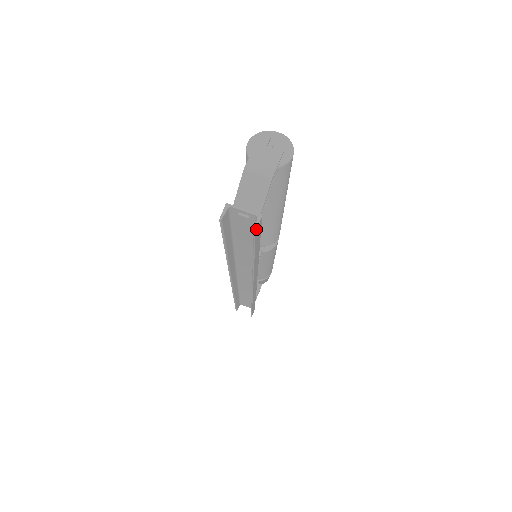
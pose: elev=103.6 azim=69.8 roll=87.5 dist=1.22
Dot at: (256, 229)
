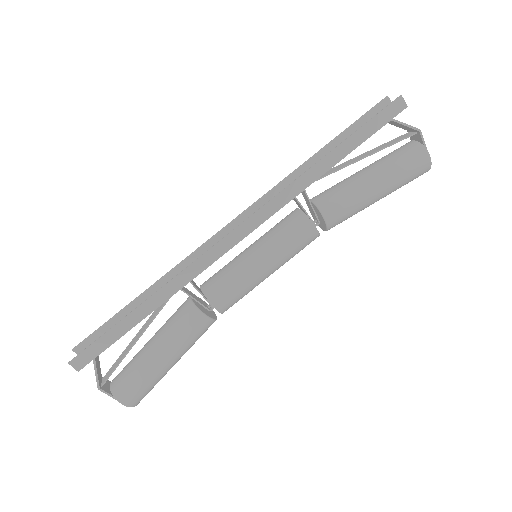
Dot at: (402, 97)
